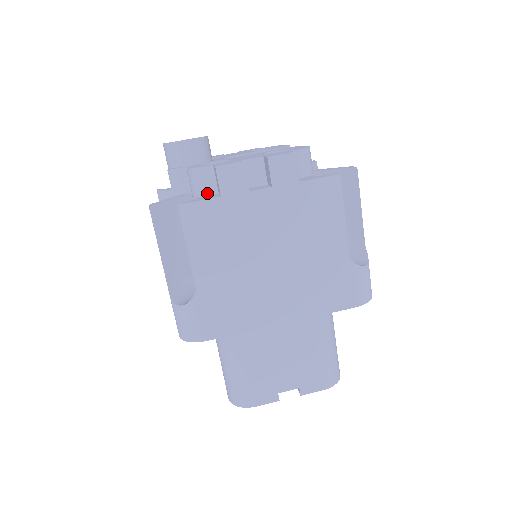
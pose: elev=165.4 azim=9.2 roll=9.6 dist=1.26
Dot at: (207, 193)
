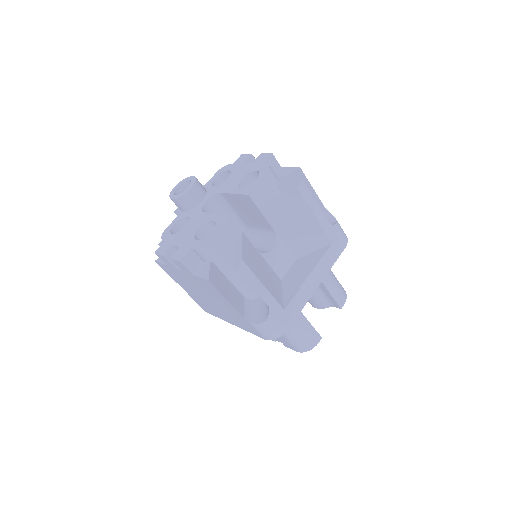
Dot at: occluded
